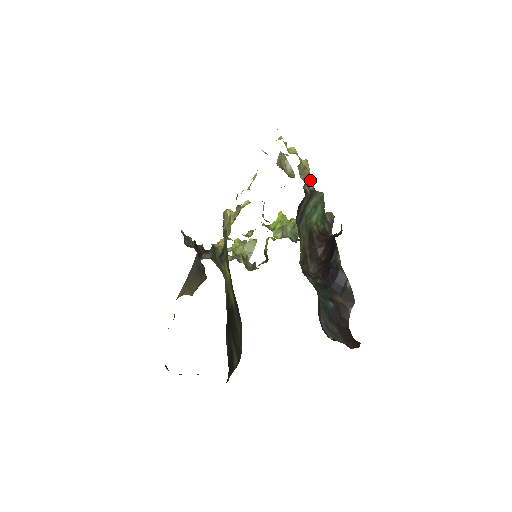
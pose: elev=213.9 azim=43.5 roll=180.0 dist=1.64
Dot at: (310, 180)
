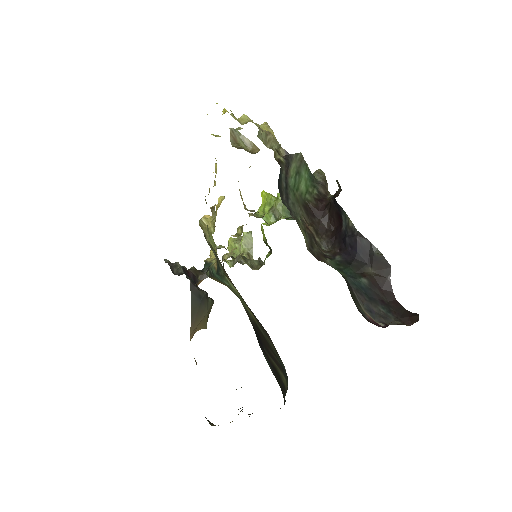
Dot at: (279, 145)
